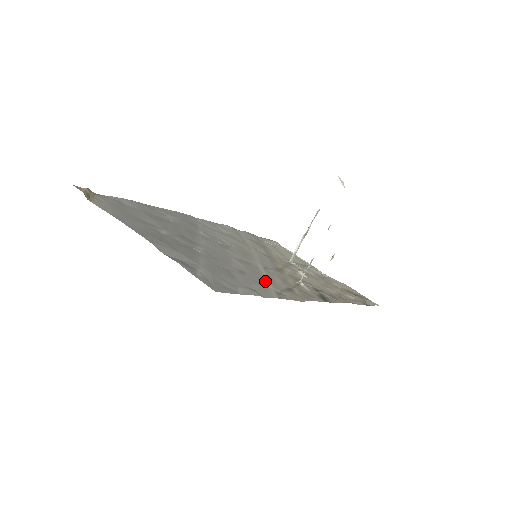
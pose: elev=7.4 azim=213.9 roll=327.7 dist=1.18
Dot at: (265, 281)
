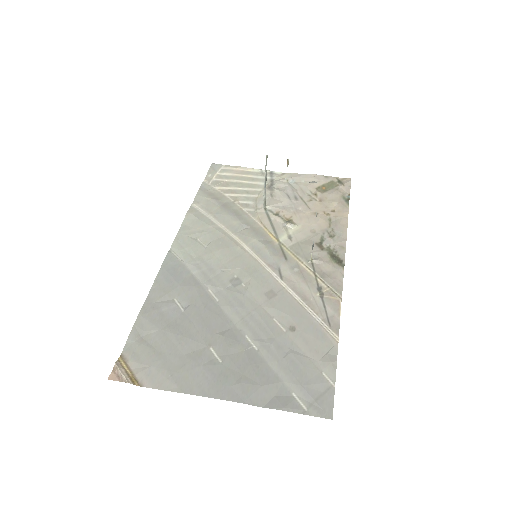
Dot at: (308, 314)
